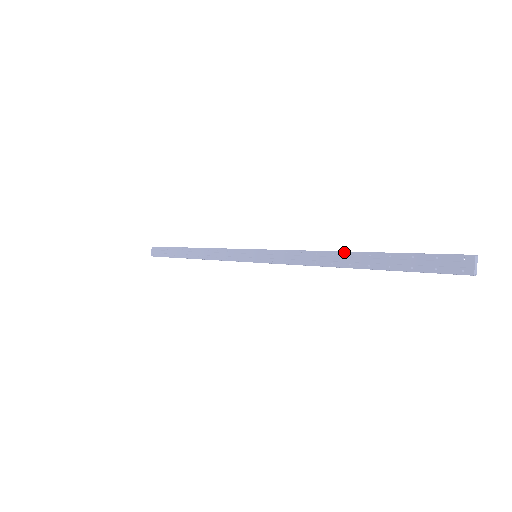
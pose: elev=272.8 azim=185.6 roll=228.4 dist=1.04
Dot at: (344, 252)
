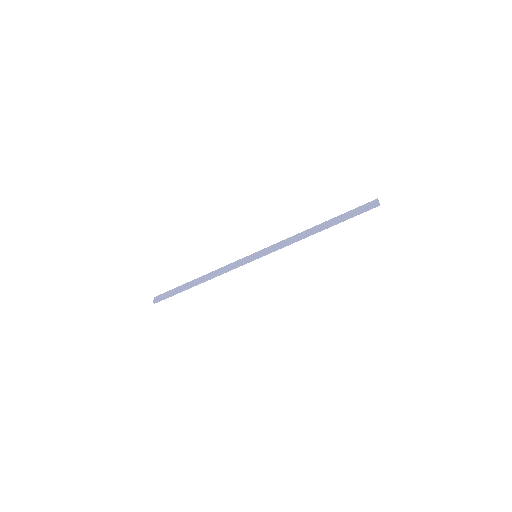
Dot at: (315, 226)
